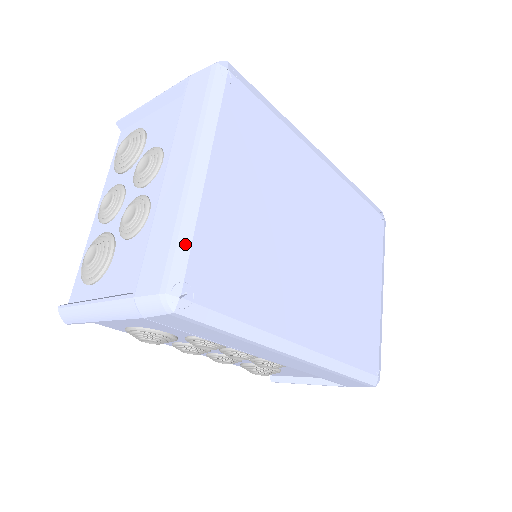
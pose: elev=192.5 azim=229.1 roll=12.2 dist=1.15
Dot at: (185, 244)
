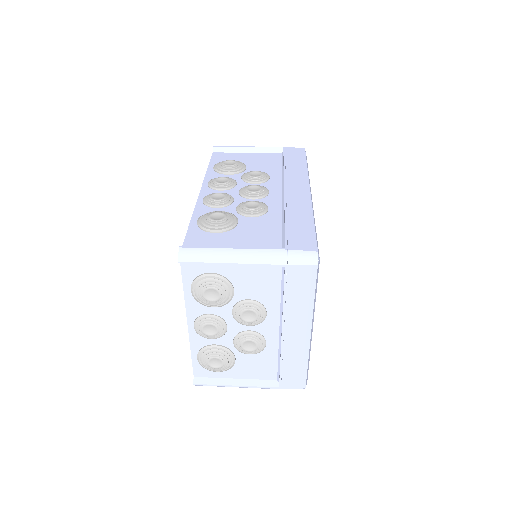
Dot at: (308, 365)
